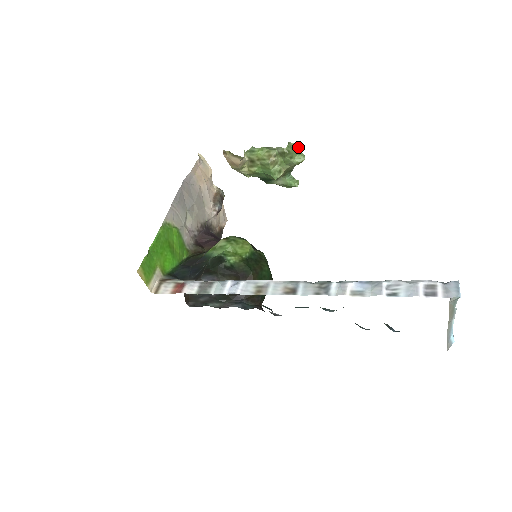
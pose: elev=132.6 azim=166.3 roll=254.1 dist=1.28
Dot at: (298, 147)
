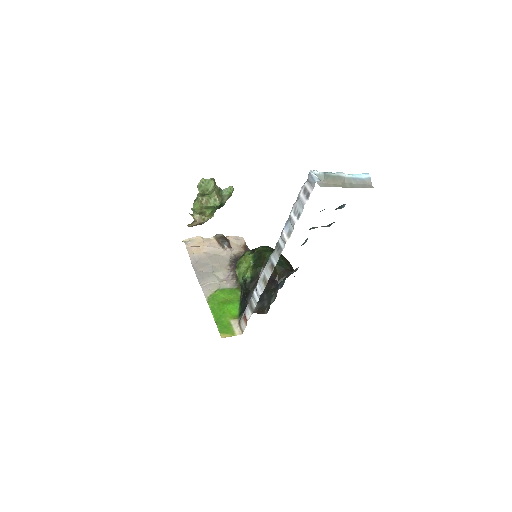
Dot at: (203, 182)
